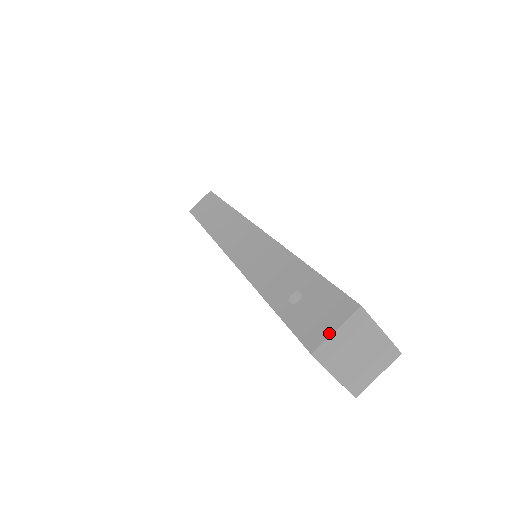
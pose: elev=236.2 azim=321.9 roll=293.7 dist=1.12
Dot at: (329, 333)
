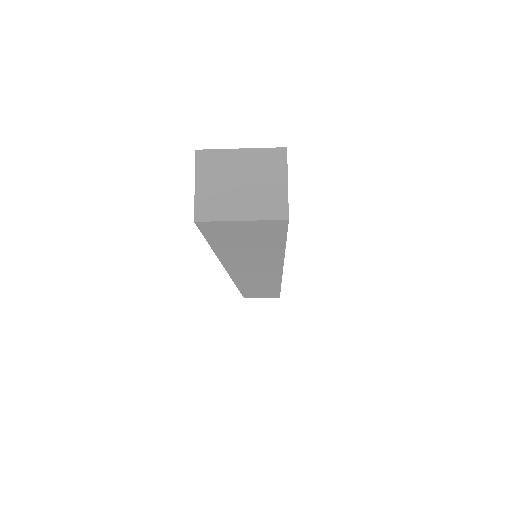
Dot at: (195, 194)
